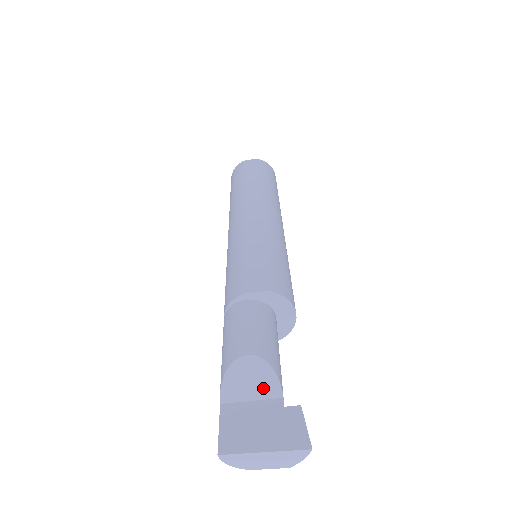
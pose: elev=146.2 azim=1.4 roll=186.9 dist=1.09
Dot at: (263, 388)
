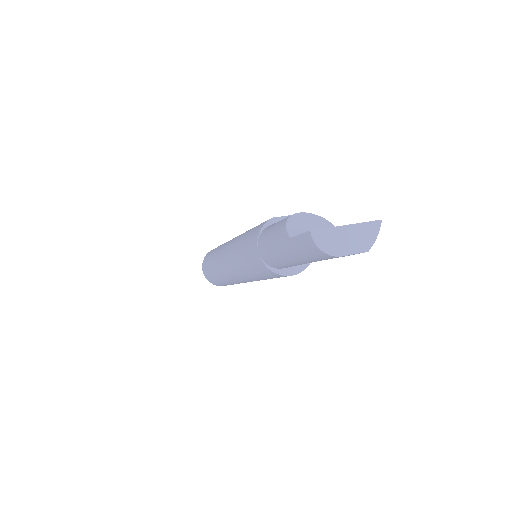
Dot at: (320, 227)
